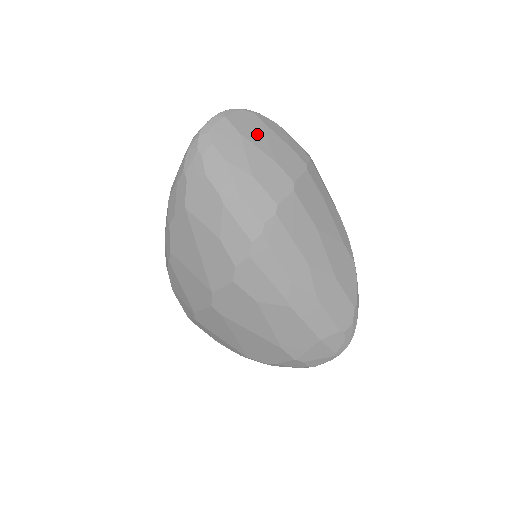
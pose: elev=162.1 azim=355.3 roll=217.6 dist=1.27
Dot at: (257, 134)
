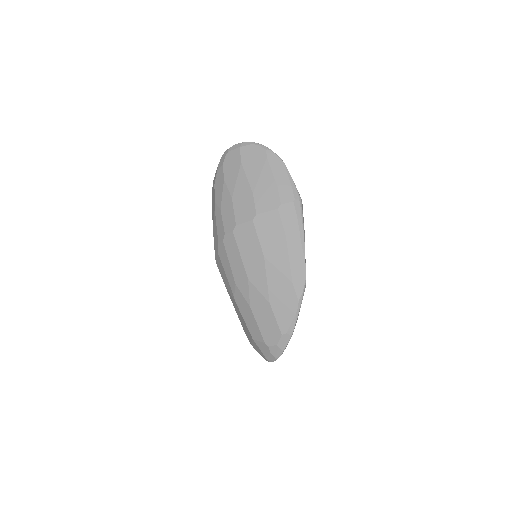
Dot at: (254, 167)
